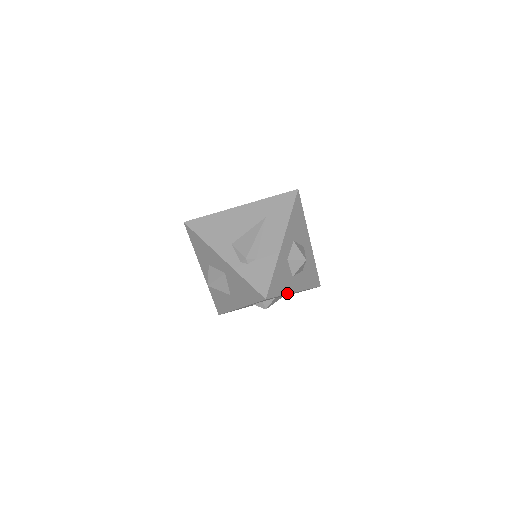
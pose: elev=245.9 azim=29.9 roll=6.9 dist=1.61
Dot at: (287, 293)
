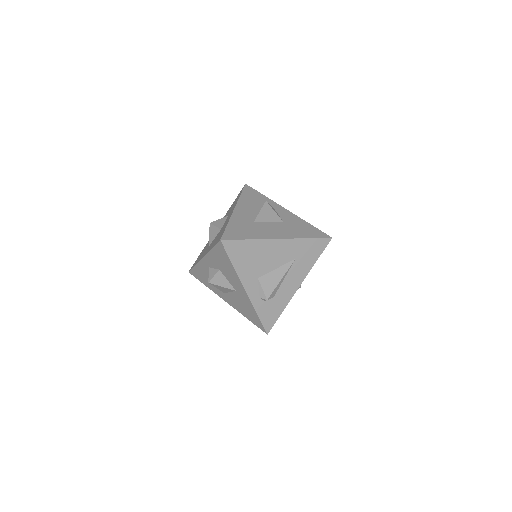
Dot at: occluded
